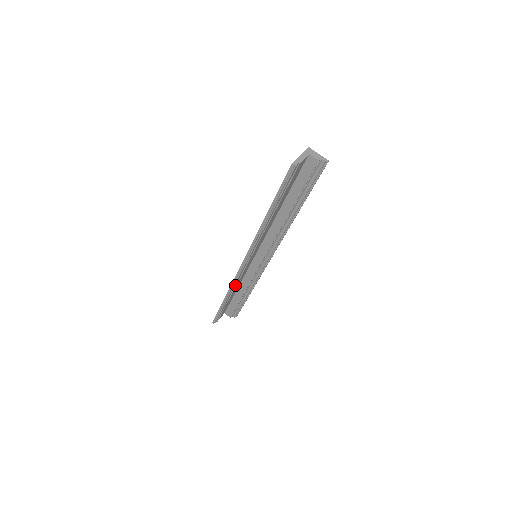
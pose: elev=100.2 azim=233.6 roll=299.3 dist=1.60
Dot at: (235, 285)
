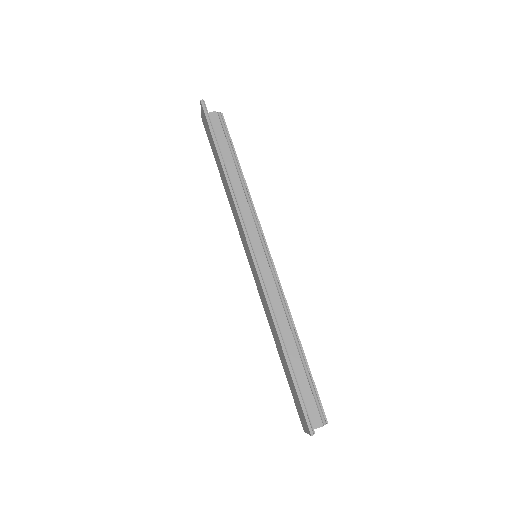
Dot at: (273, 312)
